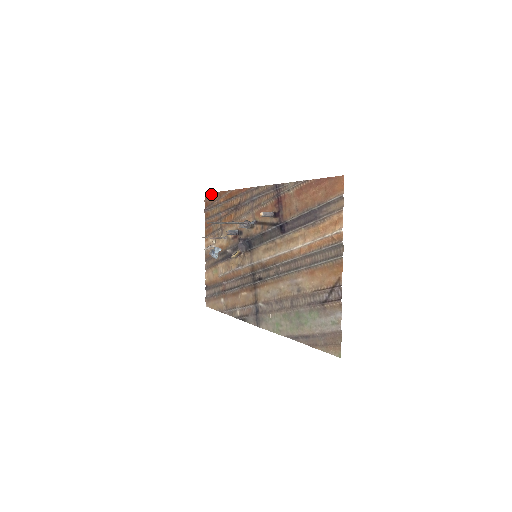
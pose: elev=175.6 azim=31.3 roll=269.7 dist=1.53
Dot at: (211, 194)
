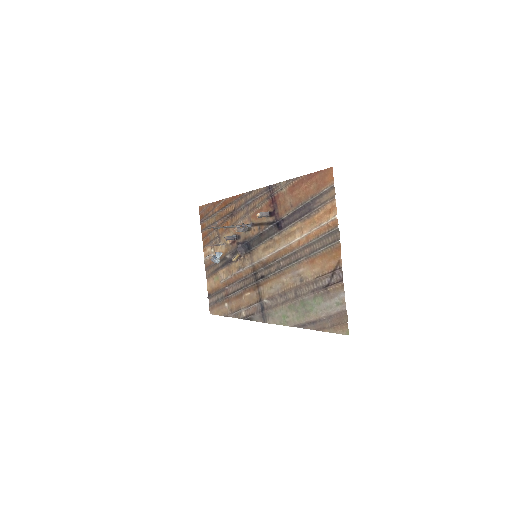
Dot at: (205, 206)
